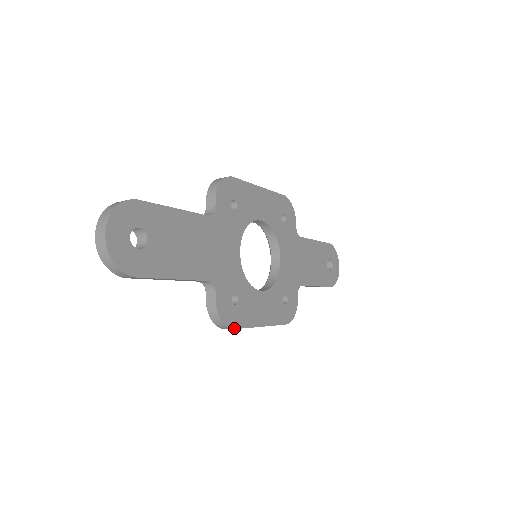
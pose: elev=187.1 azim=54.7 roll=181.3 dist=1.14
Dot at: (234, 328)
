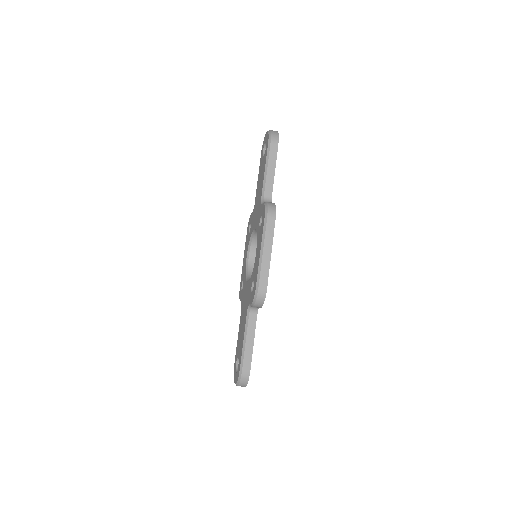
Dot at: (275, 219)
